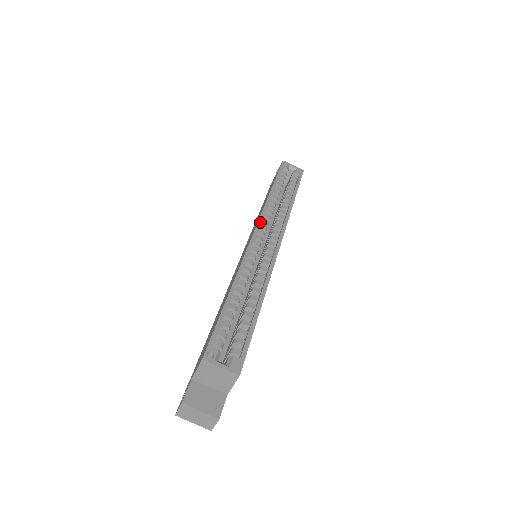
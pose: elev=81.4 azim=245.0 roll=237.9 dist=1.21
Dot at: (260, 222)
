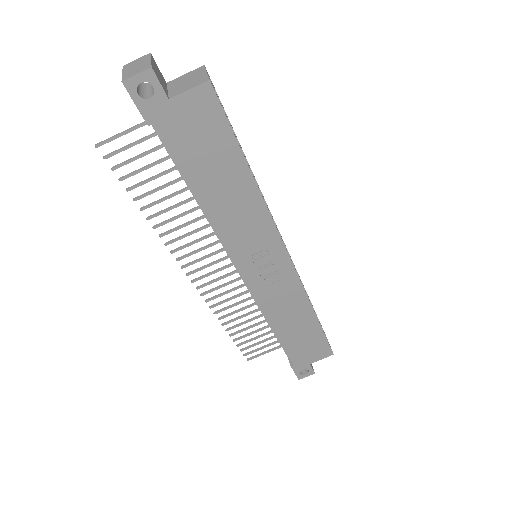
Dot at: occluded
